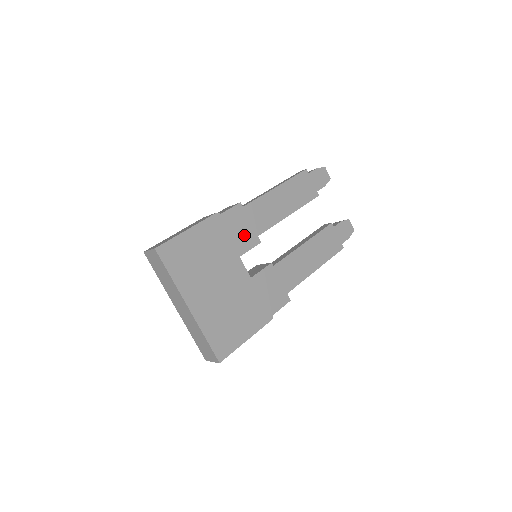
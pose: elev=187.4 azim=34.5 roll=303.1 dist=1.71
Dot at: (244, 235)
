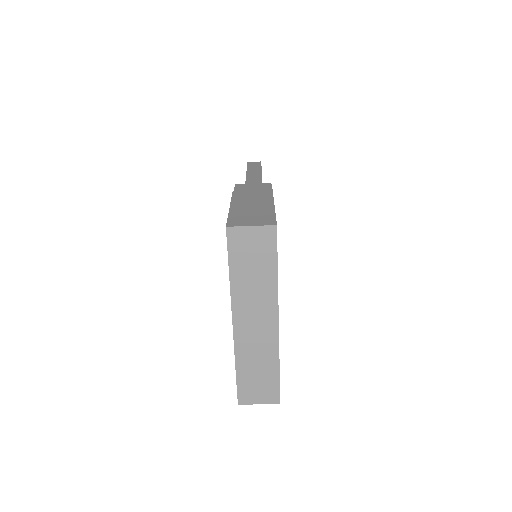
Dot at: occluded
